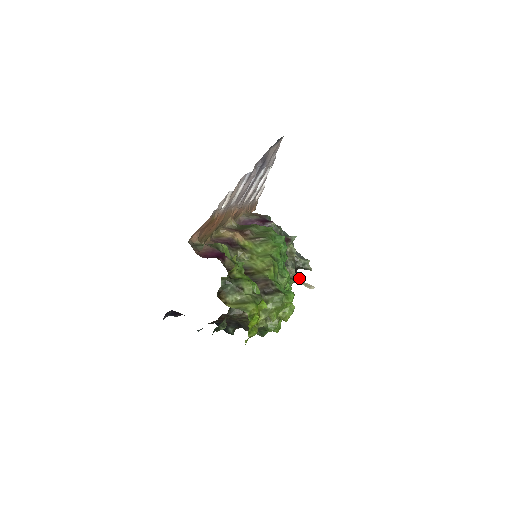
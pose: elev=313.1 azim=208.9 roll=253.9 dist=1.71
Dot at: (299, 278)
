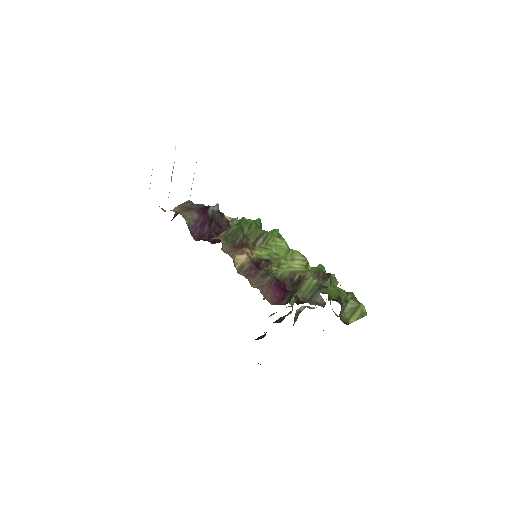
Dot at: occluded
